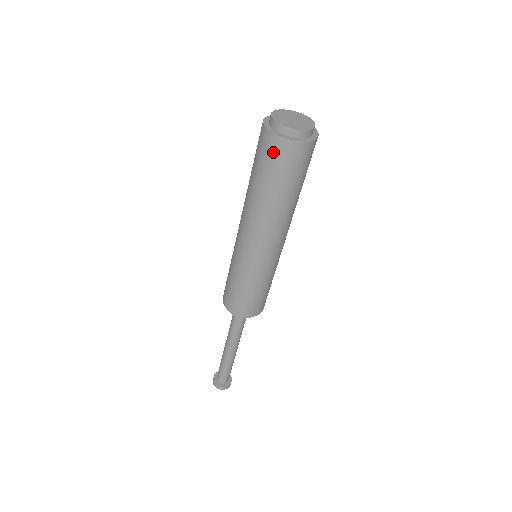
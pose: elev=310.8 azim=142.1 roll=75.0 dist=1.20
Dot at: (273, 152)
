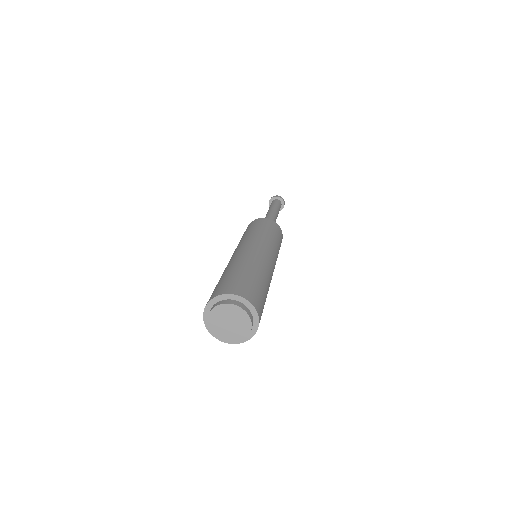
Dot at: occluded
